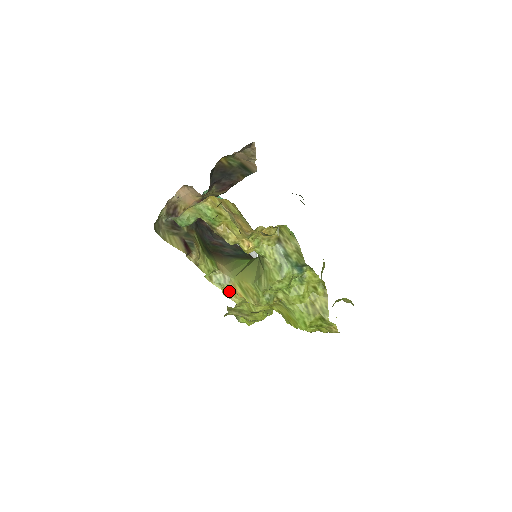
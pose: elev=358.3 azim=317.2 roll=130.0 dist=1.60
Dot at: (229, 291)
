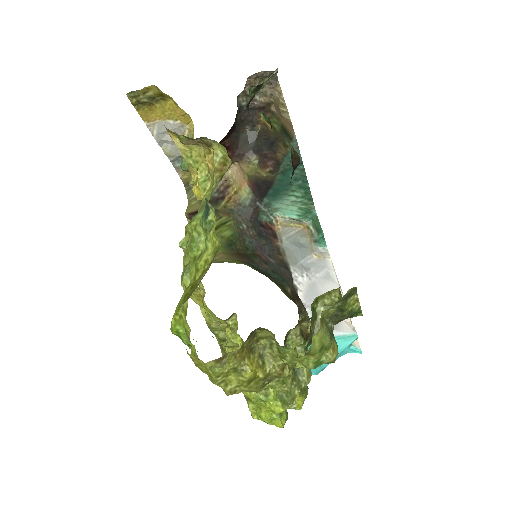
Dot at: (202, 286)
